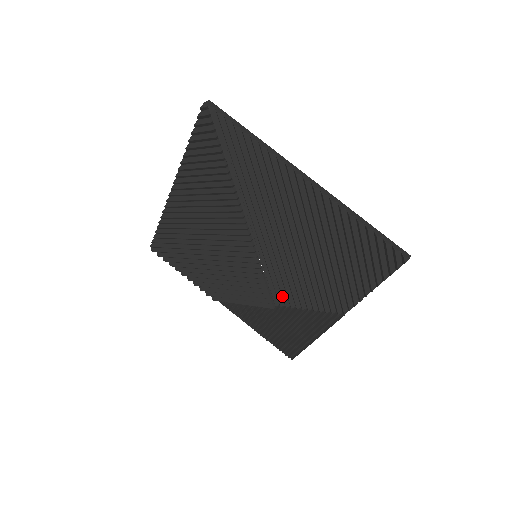
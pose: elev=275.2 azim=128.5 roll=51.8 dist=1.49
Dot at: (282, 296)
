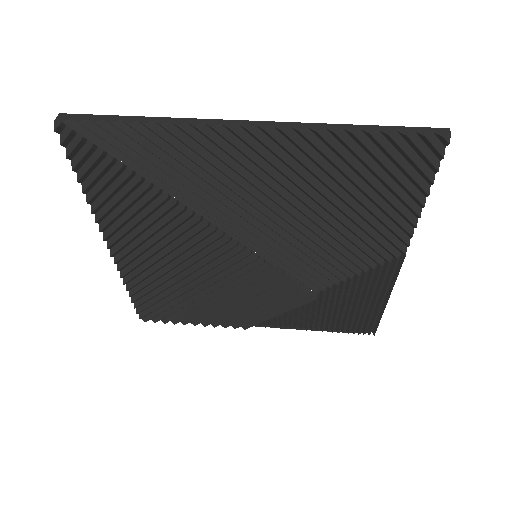
Dot at: (317, 279)
